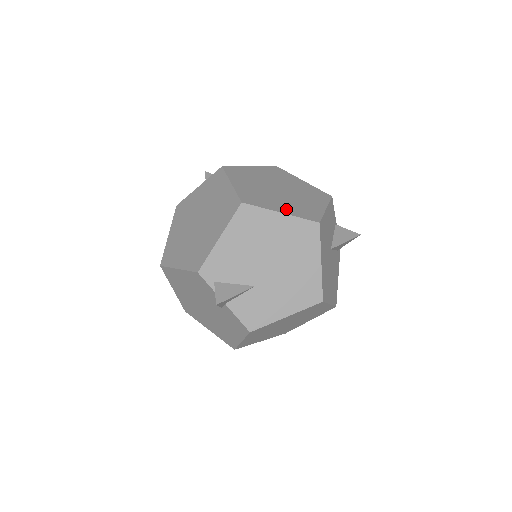
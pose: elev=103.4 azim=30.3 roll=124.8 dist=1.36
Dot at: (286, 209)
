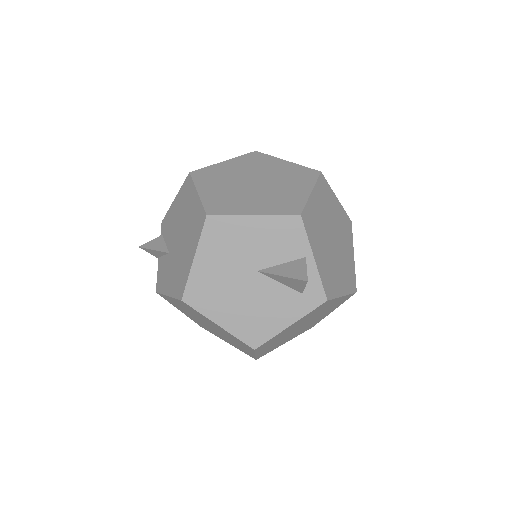
Dot at: (210, 193)
